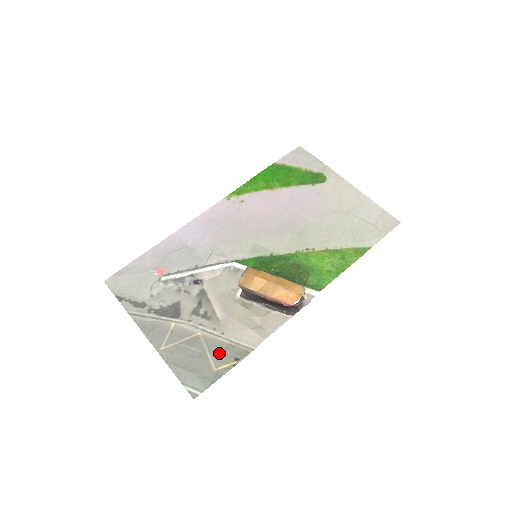
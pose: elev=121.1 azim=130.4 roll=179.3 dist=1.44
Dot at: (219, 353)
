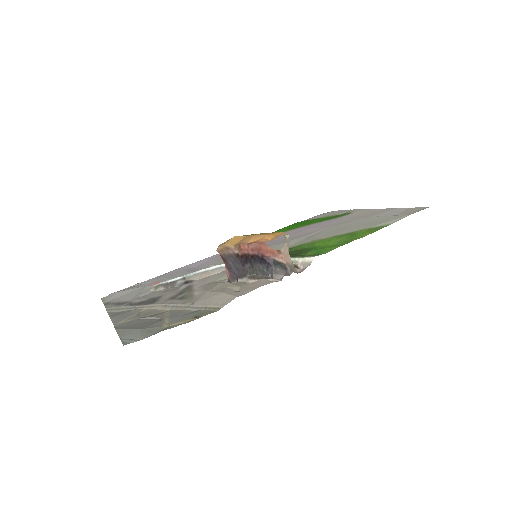
Dot at: (179, 316)
